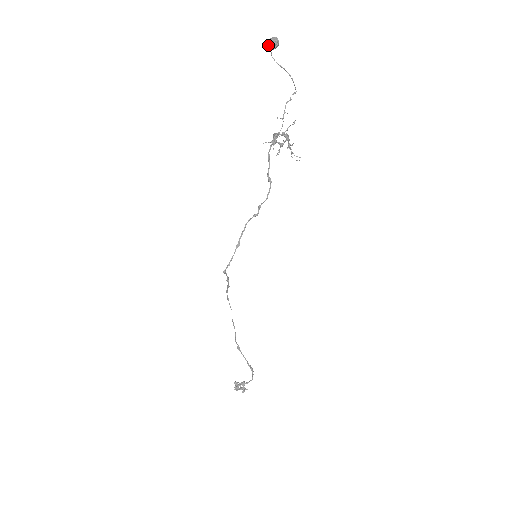
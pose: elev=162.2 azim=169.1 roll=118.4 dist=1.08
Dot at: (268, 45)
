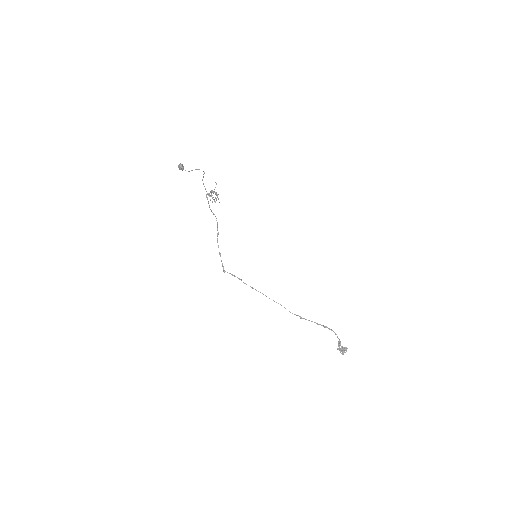
Dot at: occluded
